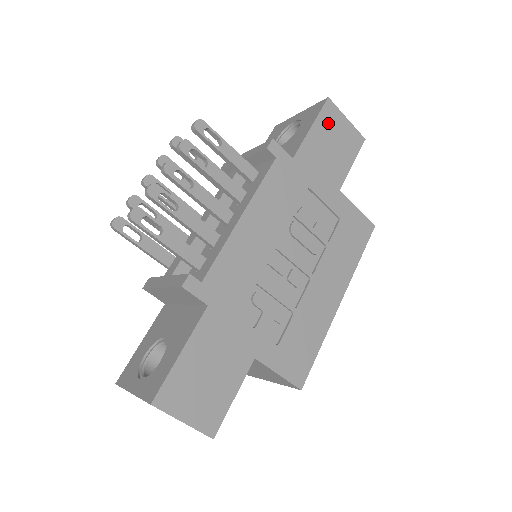
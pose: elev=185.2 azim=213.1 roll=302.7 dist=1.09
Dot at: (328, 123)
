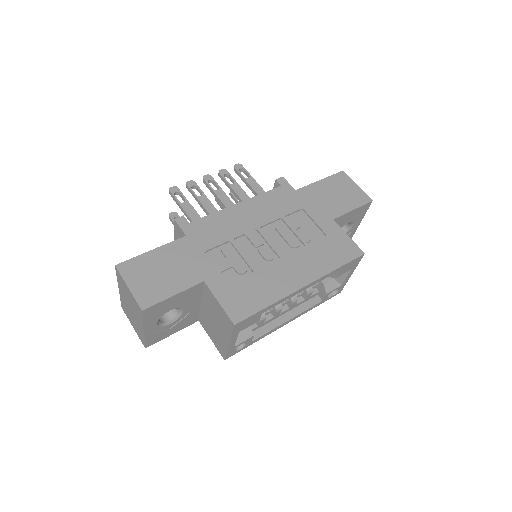
Dot at: (337, 183)
